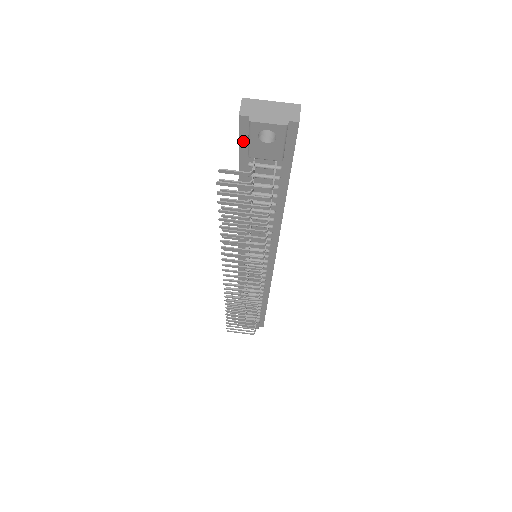
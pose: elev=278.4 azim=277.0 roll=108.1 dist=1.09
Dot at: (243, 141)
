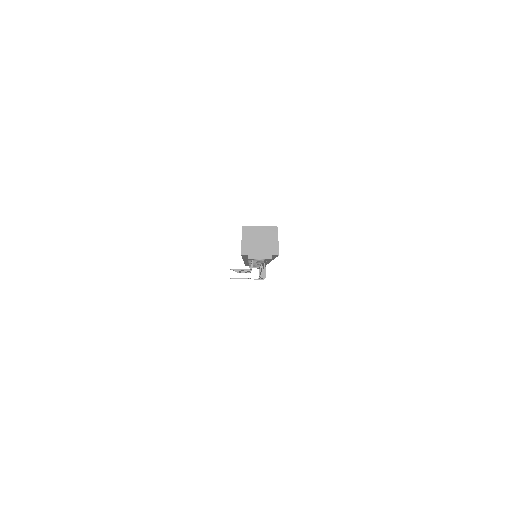
Dot at: (244, 256)
